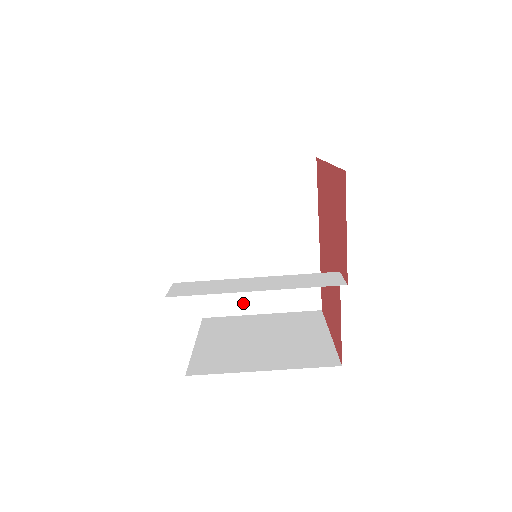
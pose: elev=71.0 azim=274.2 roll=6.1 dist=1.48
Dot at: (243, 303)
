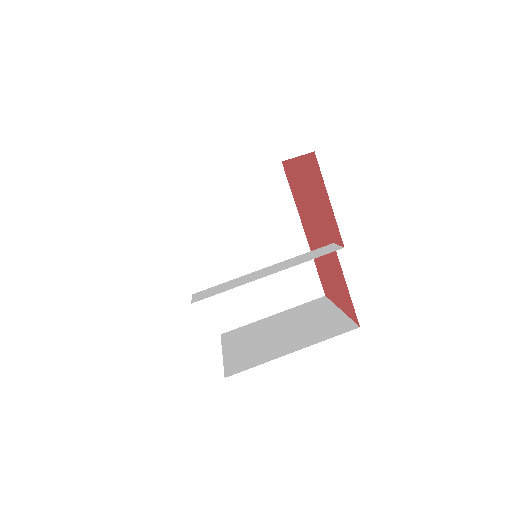
Dot at: (253, 310)
